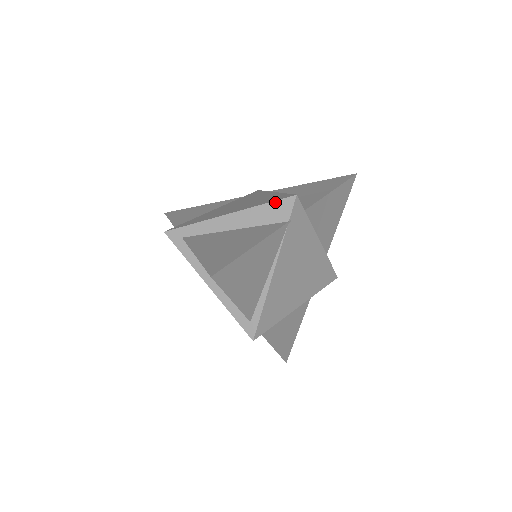
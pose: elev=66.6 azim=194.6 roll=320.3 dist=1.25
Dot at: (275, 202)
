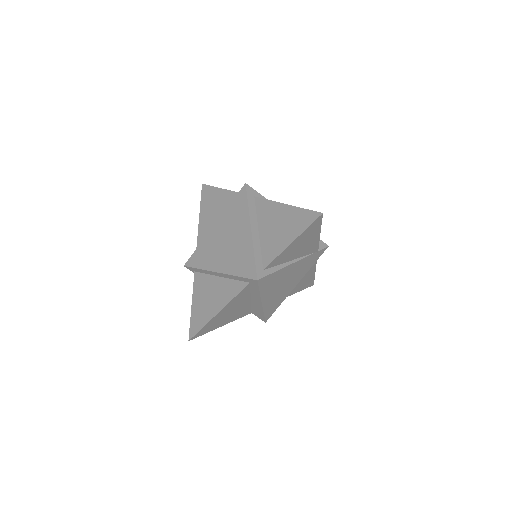
Dot at: occluded
